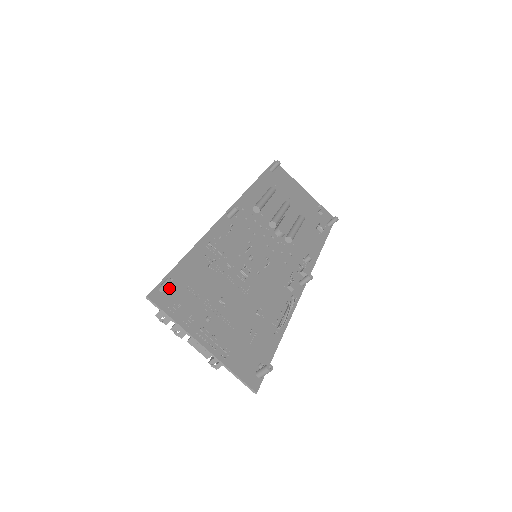
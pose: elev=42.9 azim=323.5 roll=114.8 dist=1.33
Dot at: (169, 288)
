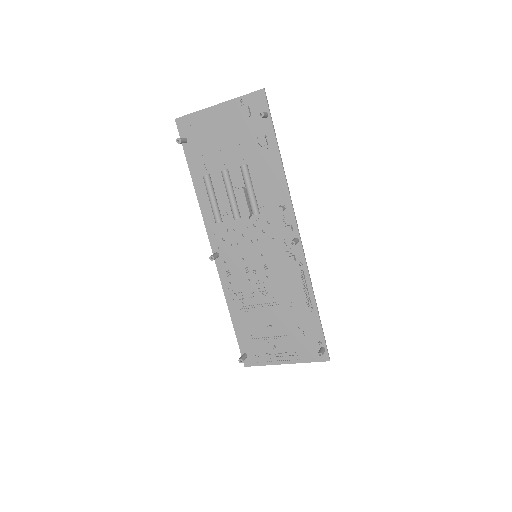
Dot at: (246, 351)
